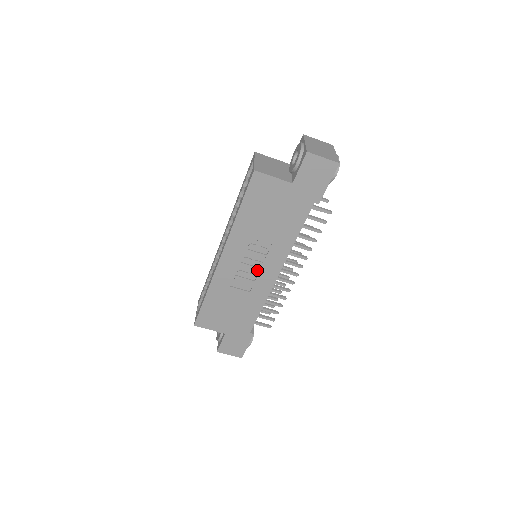
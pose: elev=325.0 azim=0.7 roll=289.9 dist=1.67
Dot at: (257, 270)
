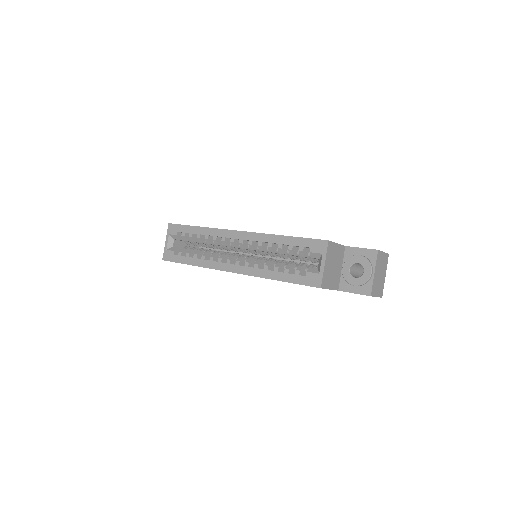
Dot at: occluded
